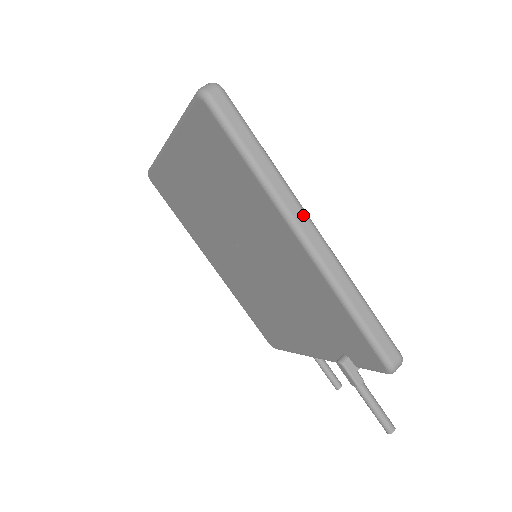
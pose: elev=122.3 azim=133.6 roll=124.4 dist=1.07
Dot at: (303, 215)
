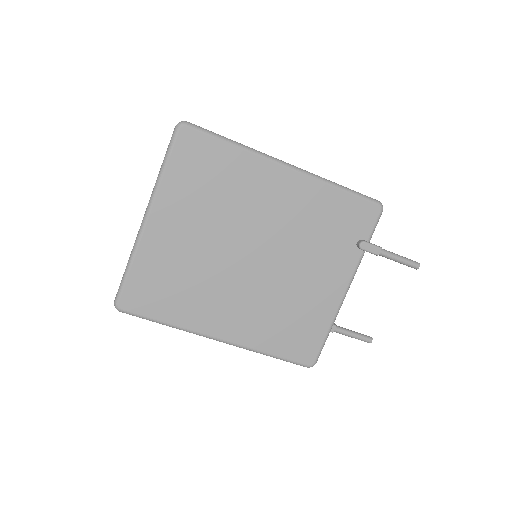
Dot at: occluded
